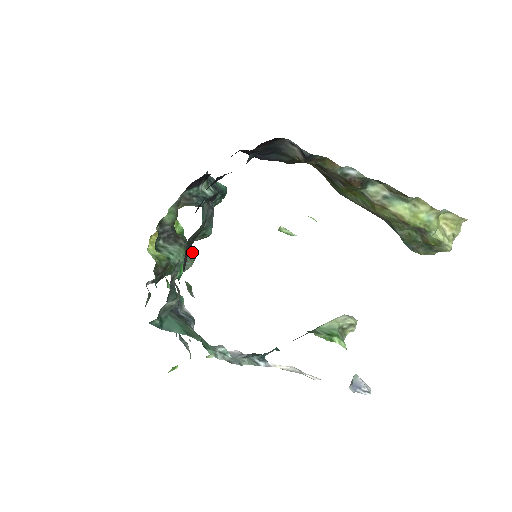
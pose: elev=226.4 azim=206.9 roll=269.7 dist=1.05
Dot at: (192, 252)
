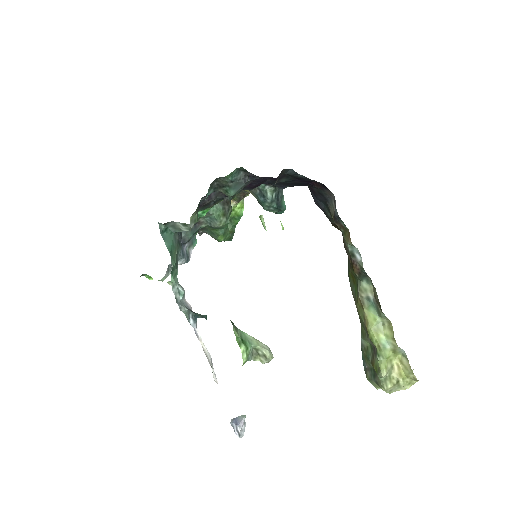
Dot at: occluded
